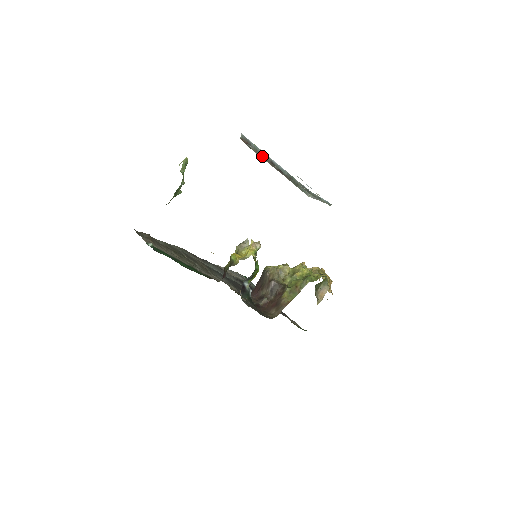
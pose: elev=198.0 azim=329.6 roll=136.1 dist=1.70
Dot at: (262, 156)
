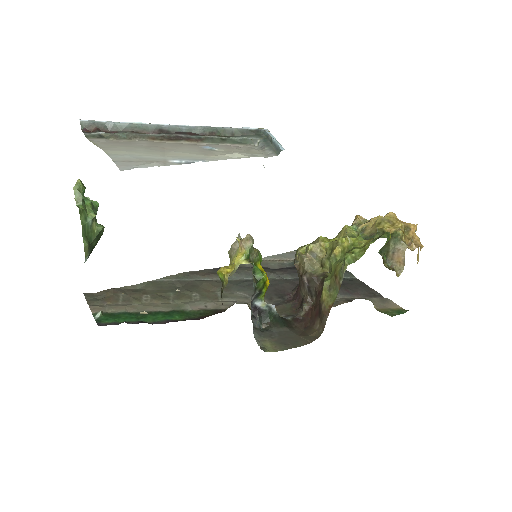
Dot at: (130, 135)
